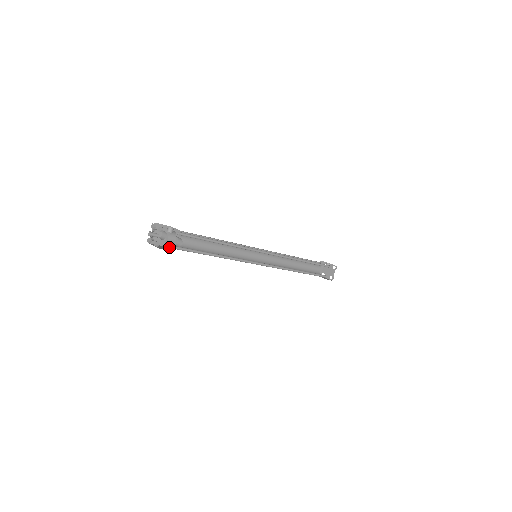
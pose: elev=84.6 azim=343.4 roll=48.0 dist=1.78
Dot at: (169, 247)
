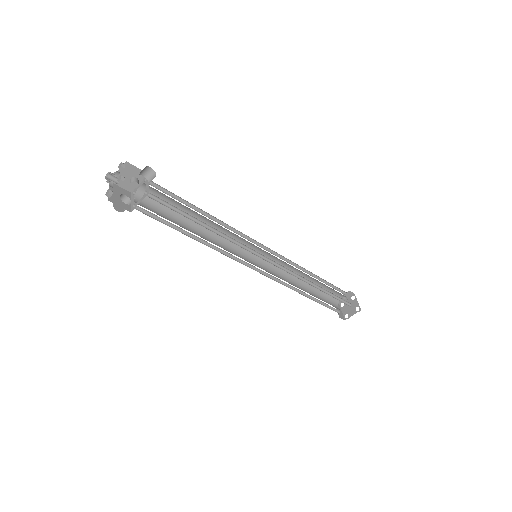
Dot at: (139, 201)
